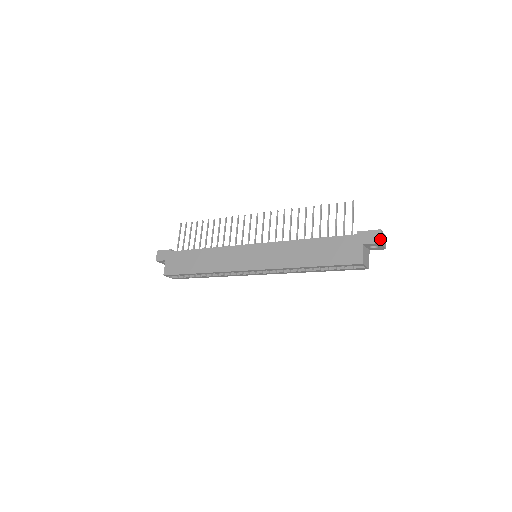
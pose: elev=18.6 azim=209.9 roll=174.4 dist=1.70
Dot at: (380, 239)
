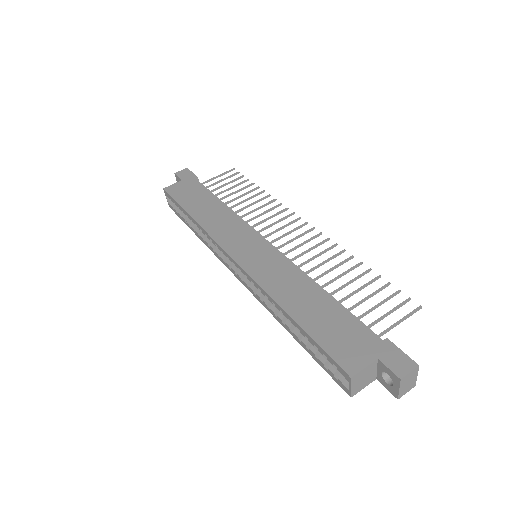
Dot at: (405, 374)
